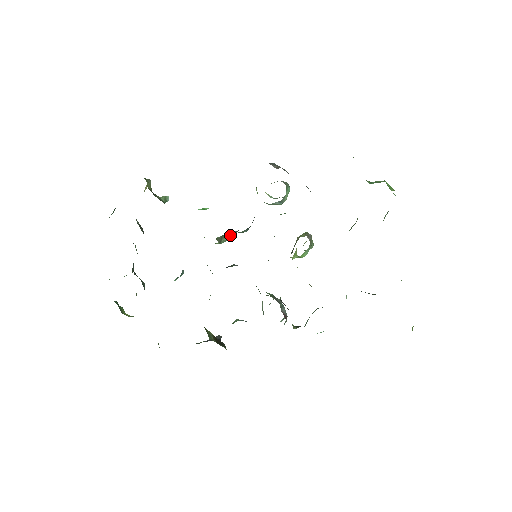
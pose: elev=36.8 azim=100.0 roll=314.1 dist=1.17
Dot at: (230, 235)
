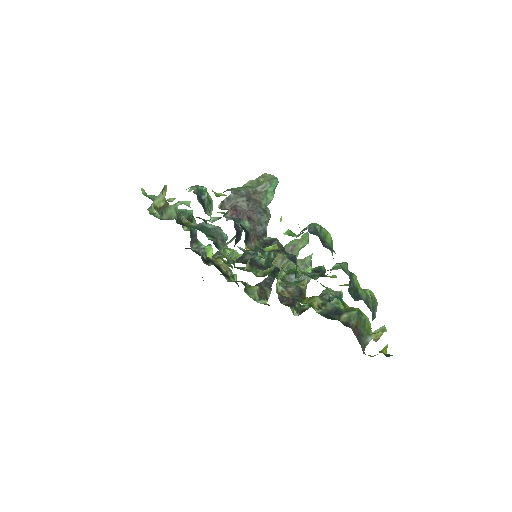
Dot at: (230, 240)
